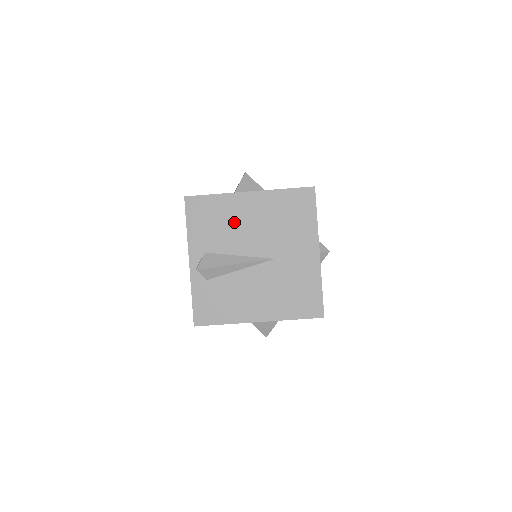
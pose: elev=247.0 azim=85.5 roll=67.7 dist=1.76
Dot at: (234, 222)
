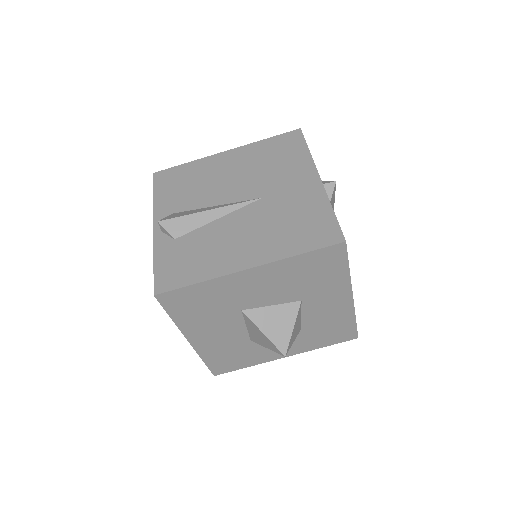
Dot at: (209, 179)
